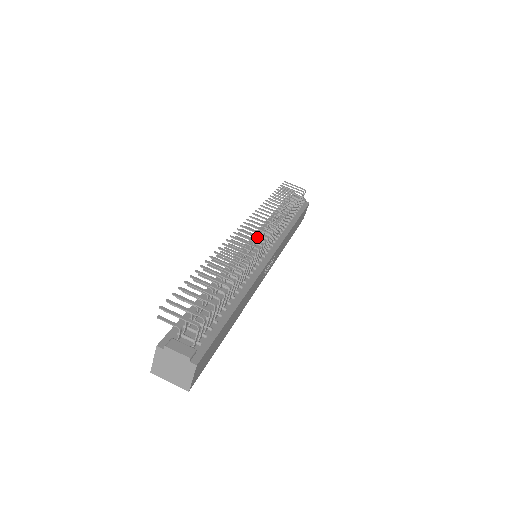
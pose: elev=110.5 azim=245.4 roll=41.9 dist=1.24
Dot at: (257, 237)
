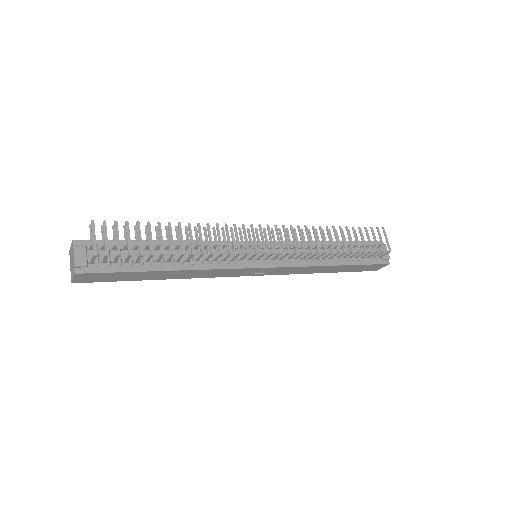
Dot at: (255, 244)
